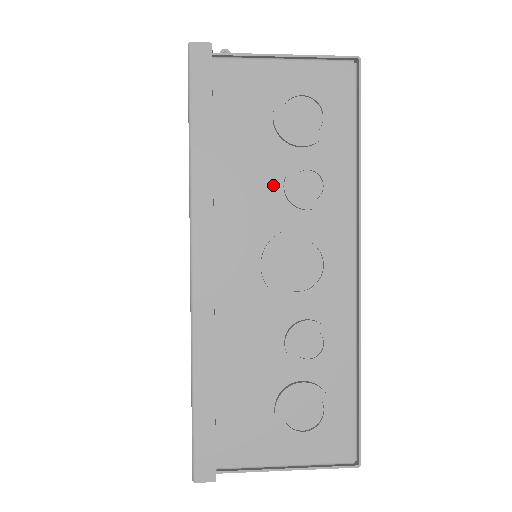
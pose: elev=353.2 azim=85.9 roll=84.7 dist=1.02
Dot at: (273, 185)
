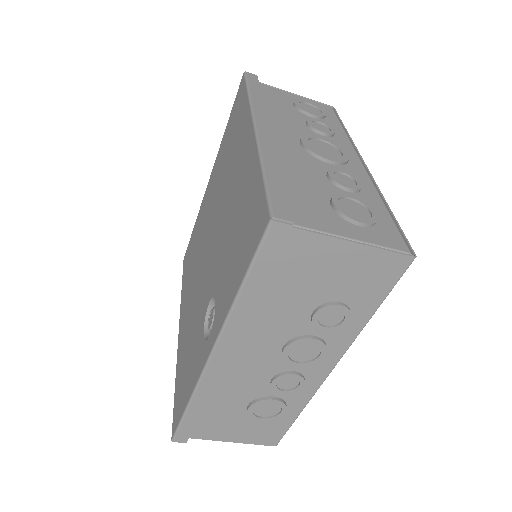
Dot at: (299, 122)
